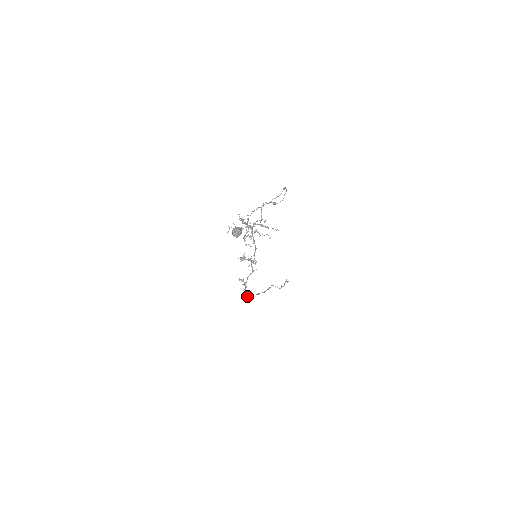
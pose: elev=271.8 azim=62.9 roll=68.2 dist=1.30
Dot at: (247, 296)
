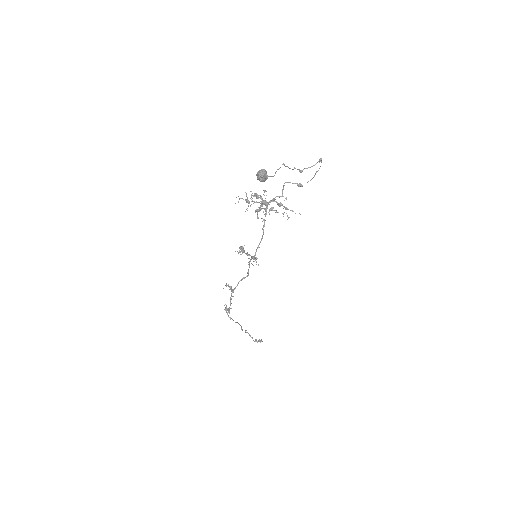
Dot at: (229, 312)
